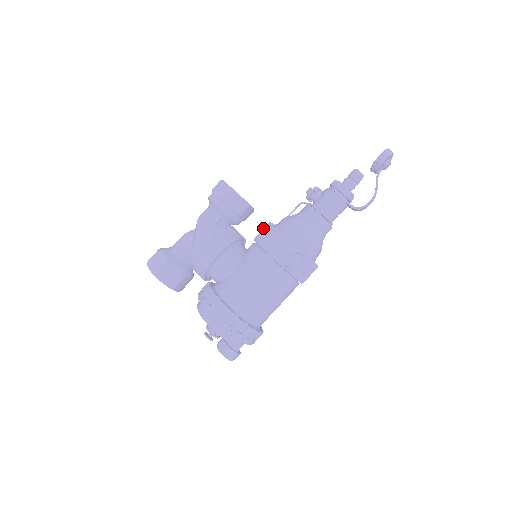
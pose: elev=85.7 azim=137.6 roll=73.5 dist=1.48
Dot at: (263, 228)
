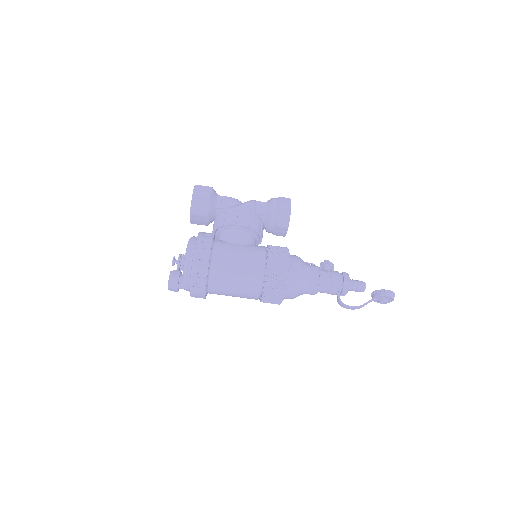
Dot at: occluded
